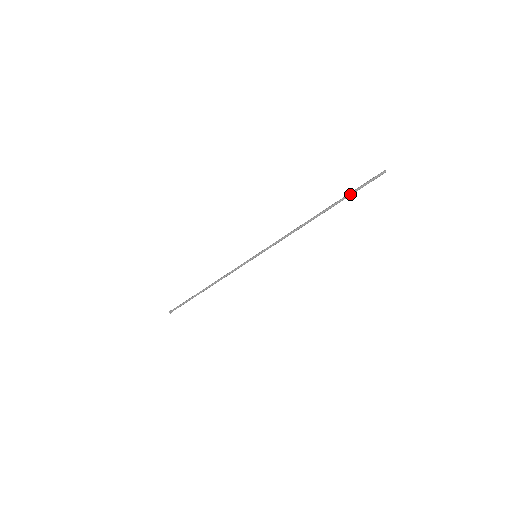
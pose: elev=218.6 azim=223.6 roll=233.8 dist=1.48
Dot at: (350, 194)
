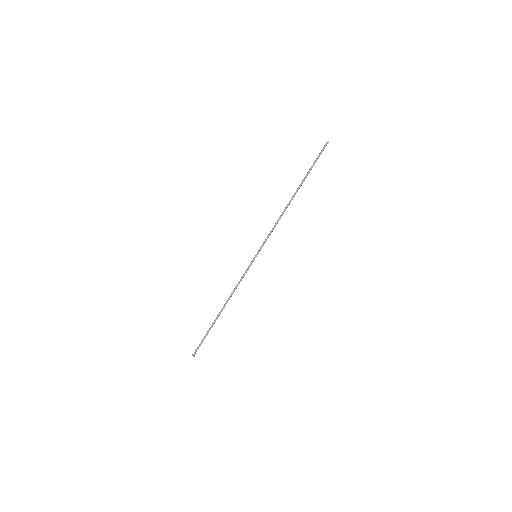
Dot at: (310, 169)
